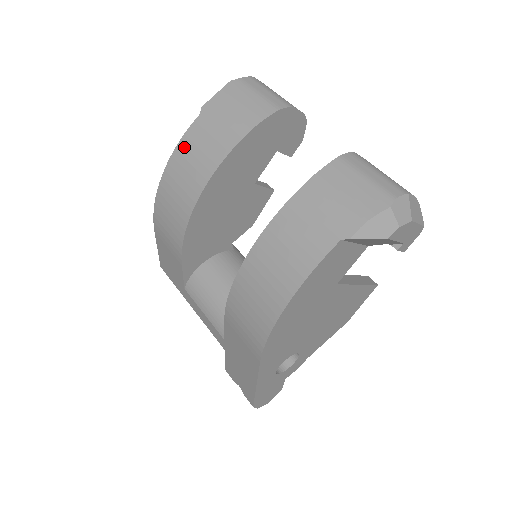
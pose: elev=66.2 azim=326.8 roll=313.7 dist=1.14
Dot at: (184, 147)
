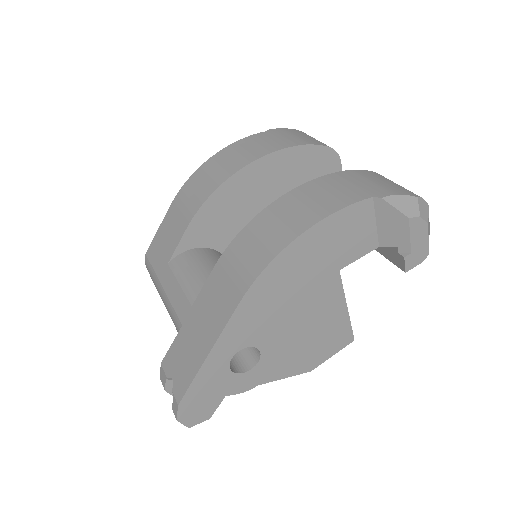
Dot at: (244, 142)
